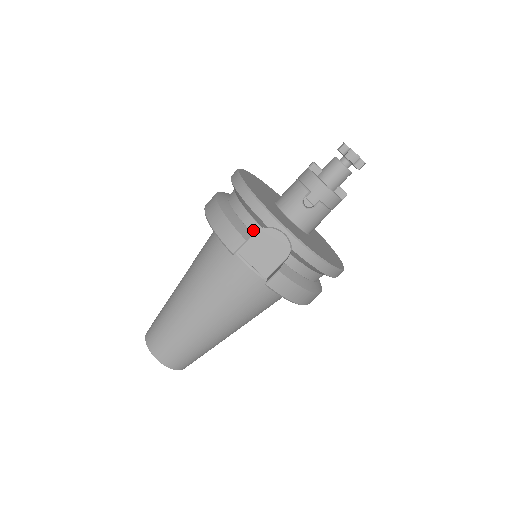
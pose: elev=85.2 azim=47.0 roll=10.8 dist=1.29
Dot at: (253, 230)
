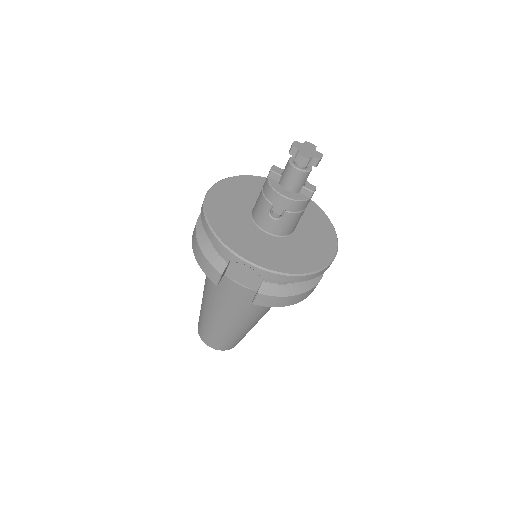
Dot at: (227, 260)
